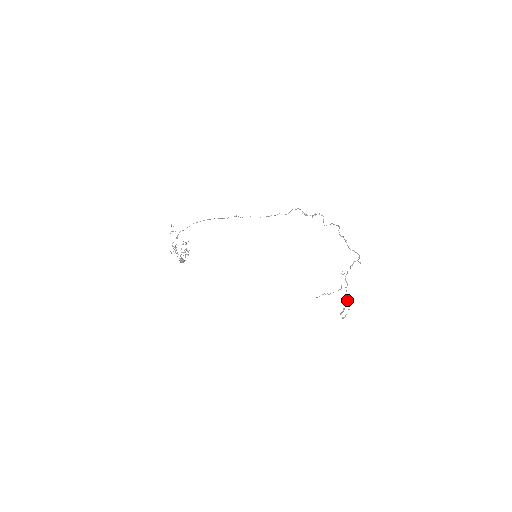
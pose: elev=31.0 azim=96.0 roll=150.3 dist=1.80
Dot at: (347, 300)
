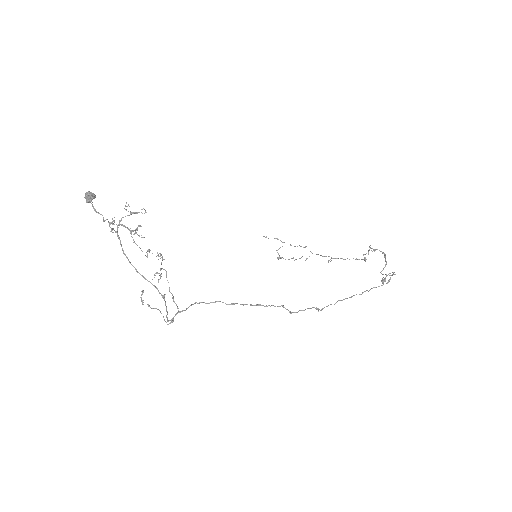
Dot at: occluded
